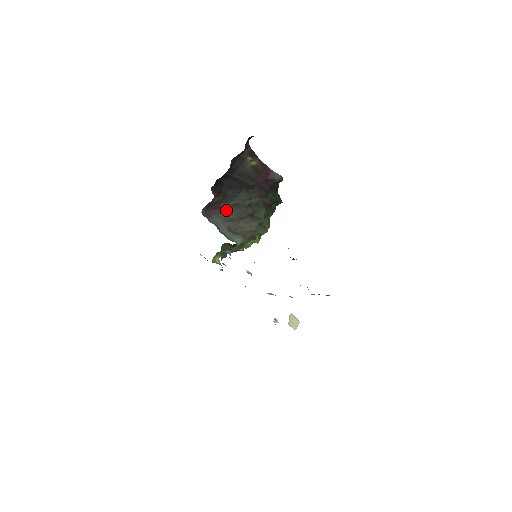
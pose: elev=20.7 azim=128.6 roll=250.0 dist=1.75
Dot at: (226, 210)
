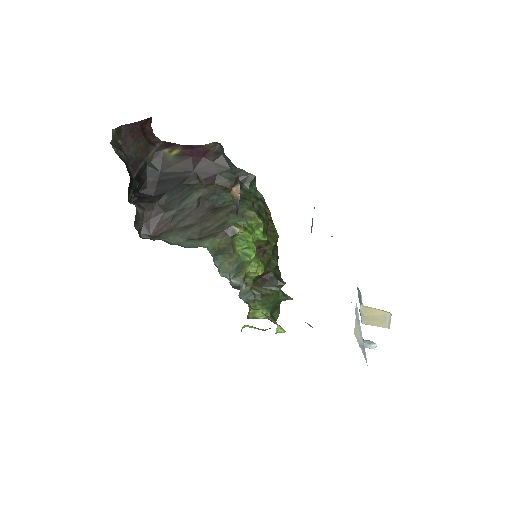
Dot at: (175, 220)
